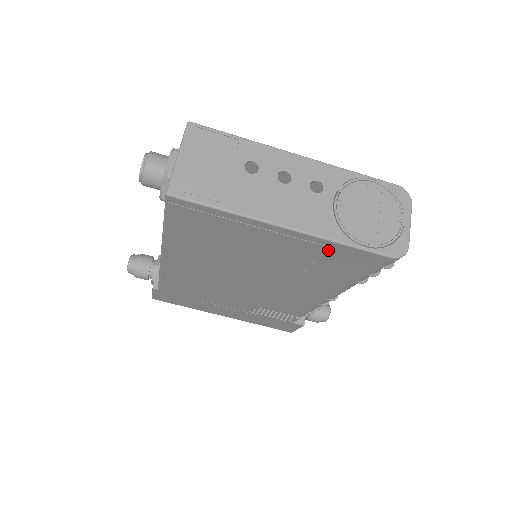
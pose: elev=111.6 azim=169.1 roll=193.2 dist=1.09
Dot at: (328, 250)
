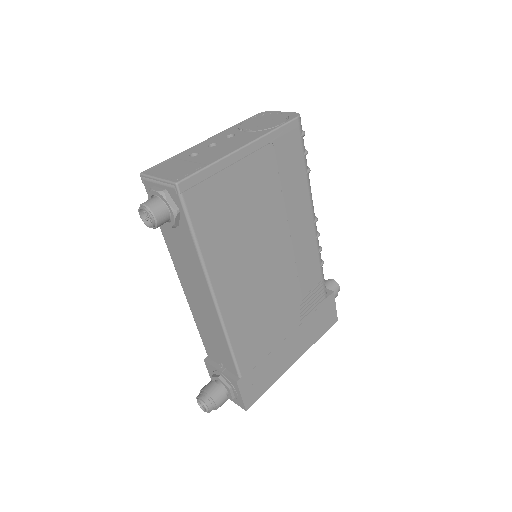
Dot at: (273, 147)
